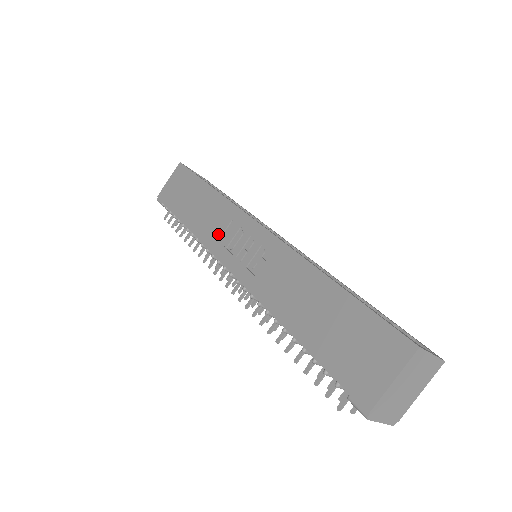
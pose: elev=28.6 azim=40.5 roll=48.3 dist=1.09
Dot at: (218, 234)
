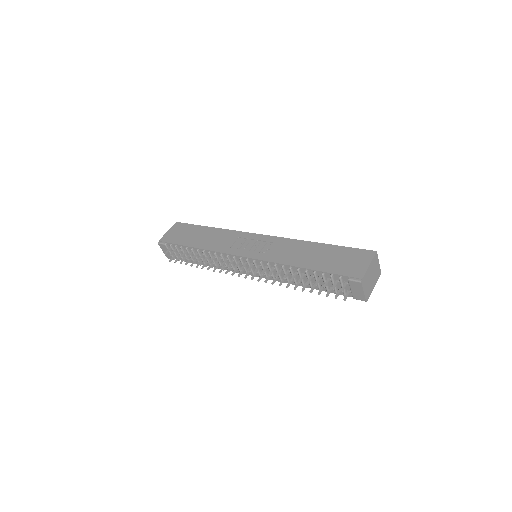
Dot at: (229, 245)
